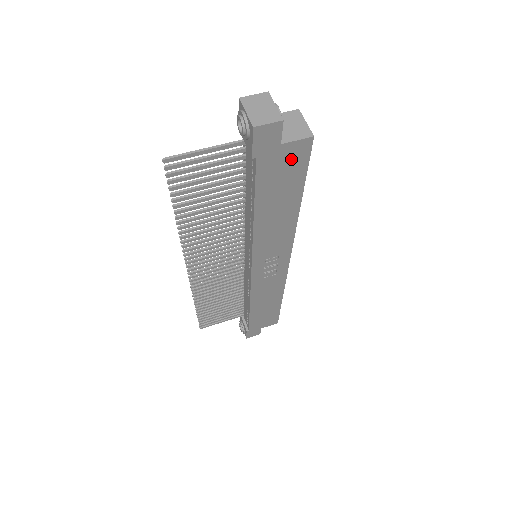
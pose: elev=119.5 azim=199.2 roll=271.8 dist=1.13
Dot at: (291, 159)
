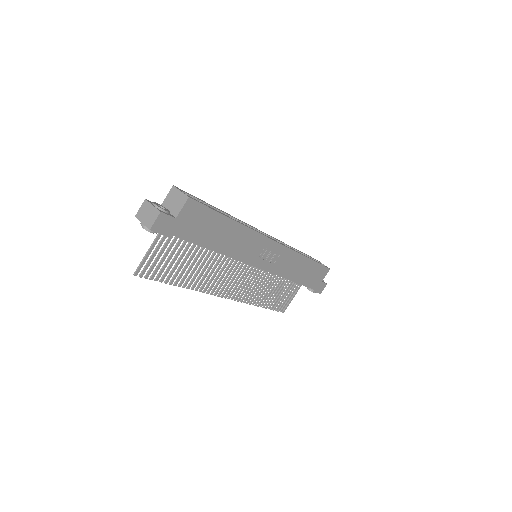
Dot at: (193, 216)
